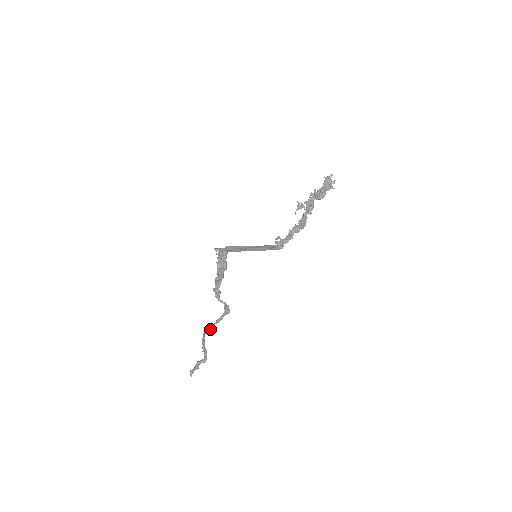
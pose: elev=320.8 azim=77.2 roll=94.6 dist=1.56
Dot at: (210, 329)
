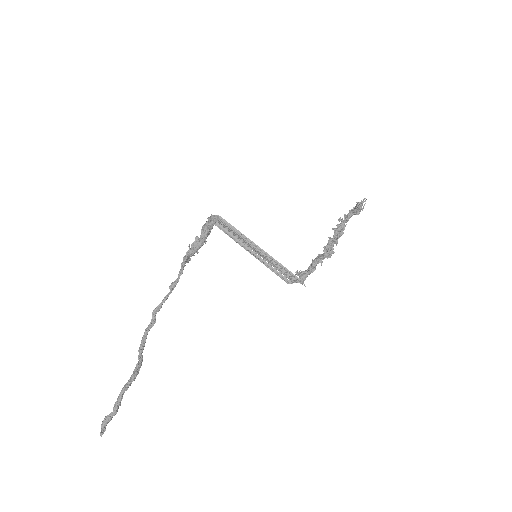
Dot at: (159, 308)
